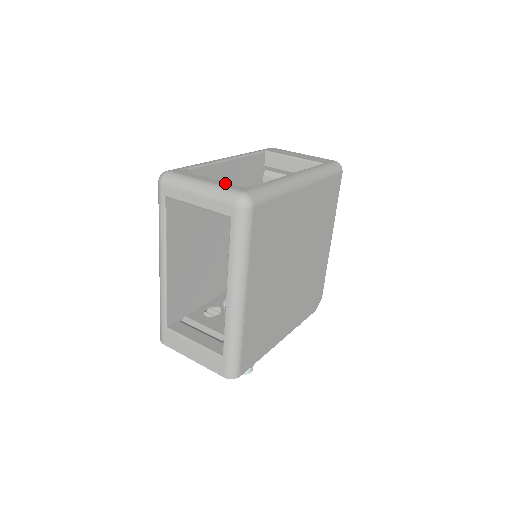
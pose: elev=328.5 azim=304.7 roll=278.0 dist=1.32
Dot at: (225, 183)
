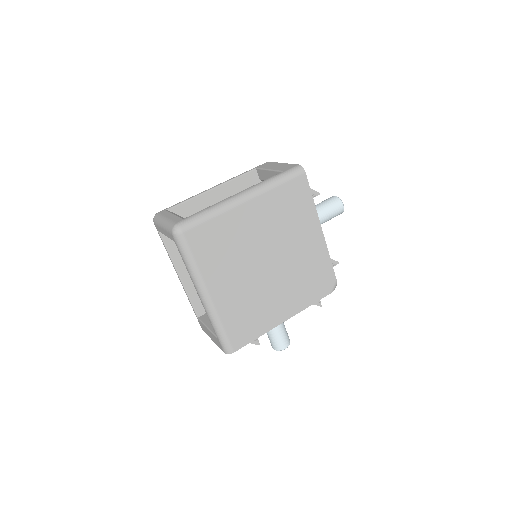
Dot at: (175, 217)
